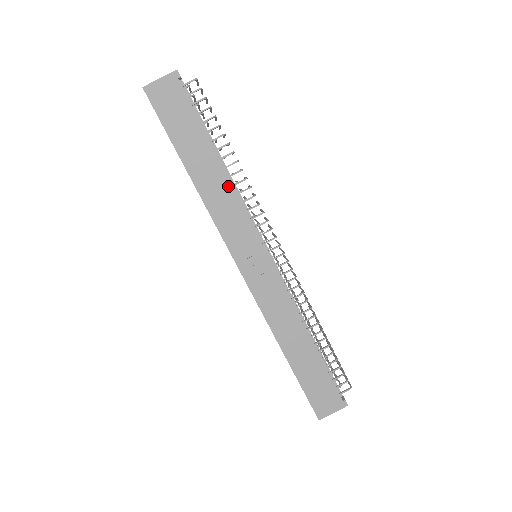
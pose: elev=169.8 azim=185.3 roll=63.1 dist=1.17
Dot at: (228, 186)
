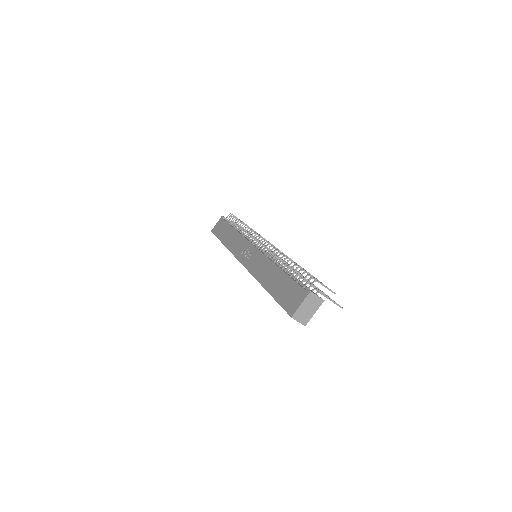
Dot at: (237, 234)
